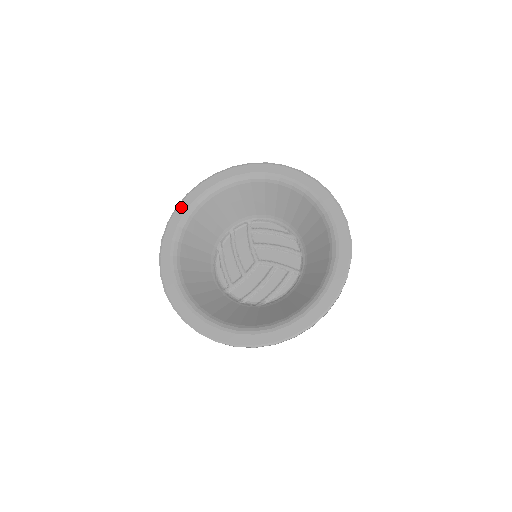
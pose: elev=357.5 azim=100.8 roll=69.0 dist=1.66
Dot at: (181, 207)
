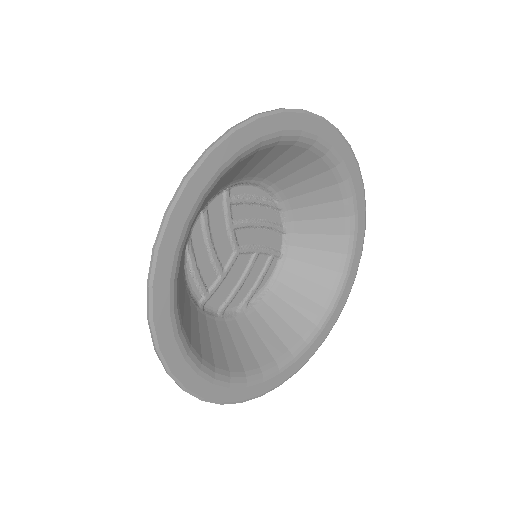
Dot at: (179, 211)
